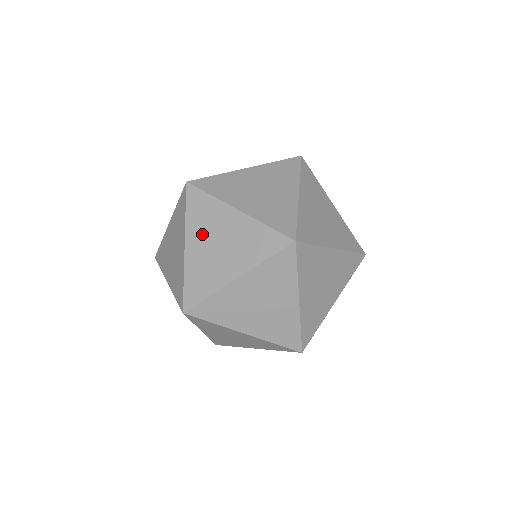
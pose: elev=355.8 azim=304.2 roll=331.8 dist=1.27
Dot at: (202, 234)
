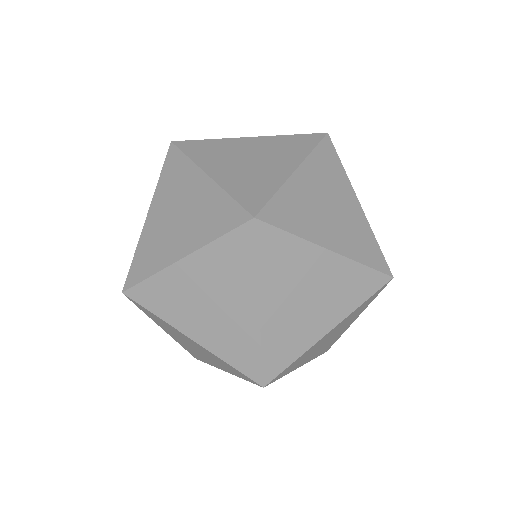
Dot at: (166, 201)
